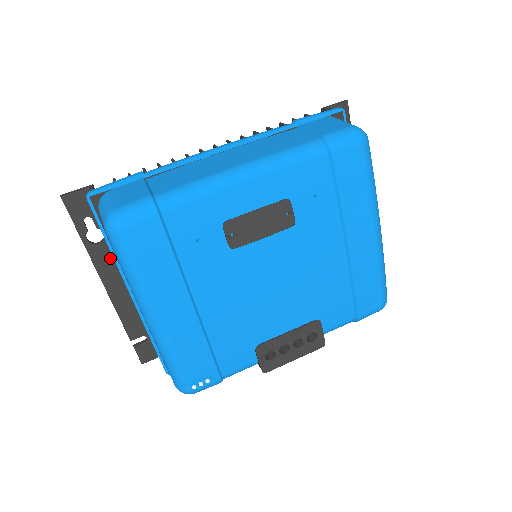
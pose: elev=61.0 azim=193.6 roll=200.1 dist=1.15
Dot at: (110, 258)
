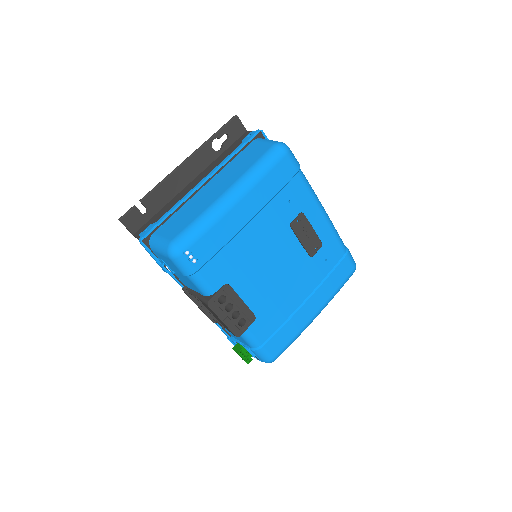
Dot at: (205, 160)
